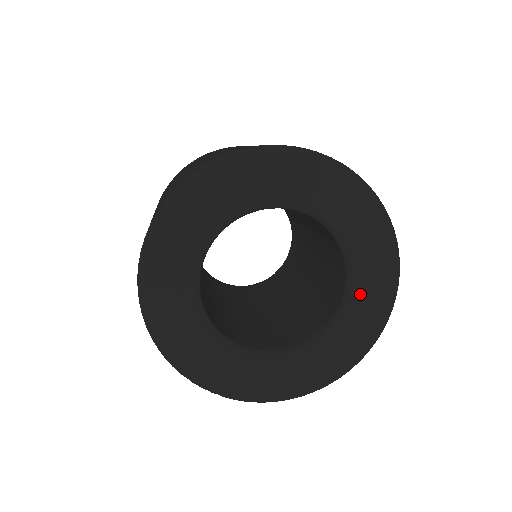
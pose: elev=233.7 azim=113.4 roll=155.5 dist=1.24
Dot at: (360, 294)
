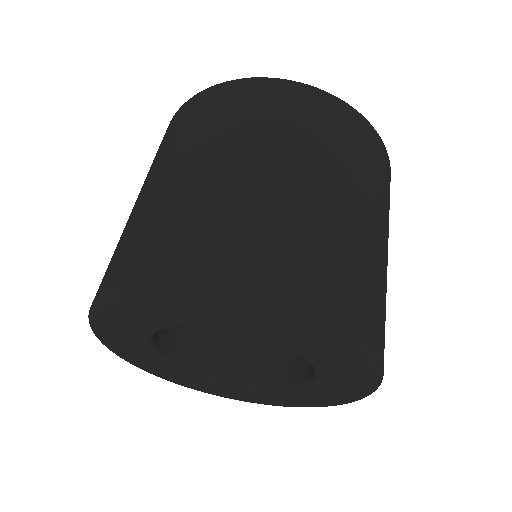
Dot at: (325, 388)
